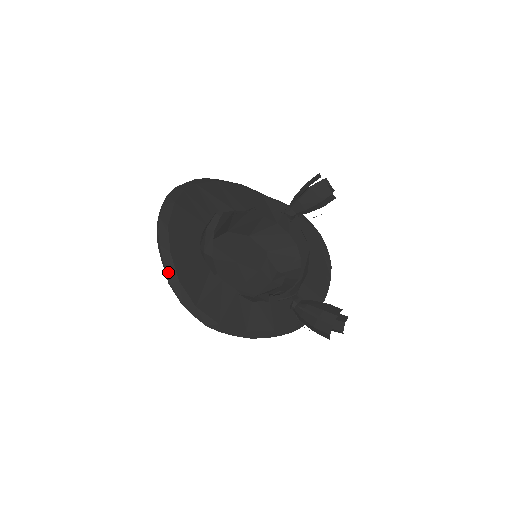
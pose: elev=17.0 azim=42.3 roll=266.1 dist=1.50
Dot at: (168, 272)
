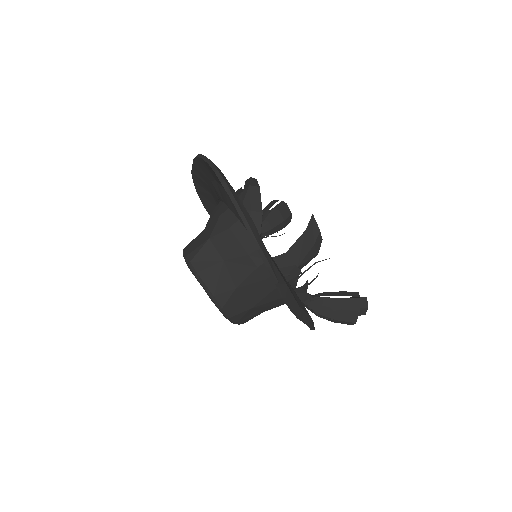
Dot at: (241, 209)
